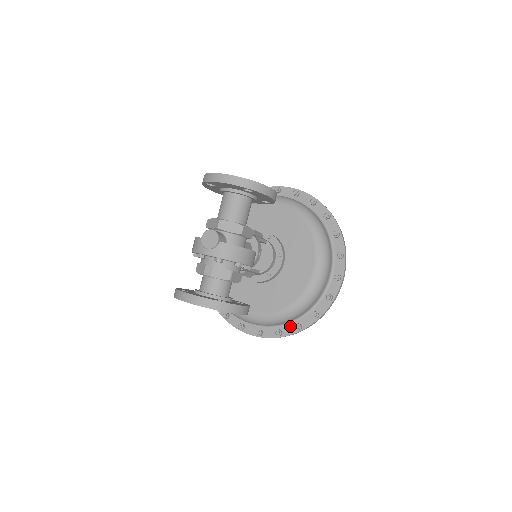
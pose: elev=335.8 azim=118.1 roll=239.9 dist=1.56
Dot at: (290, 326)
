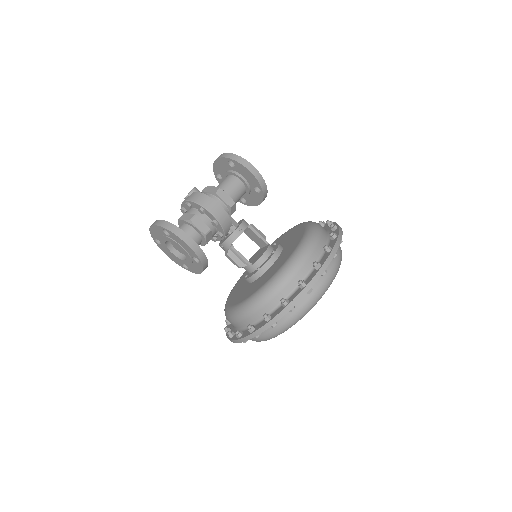
Dot at: (263, 321)
